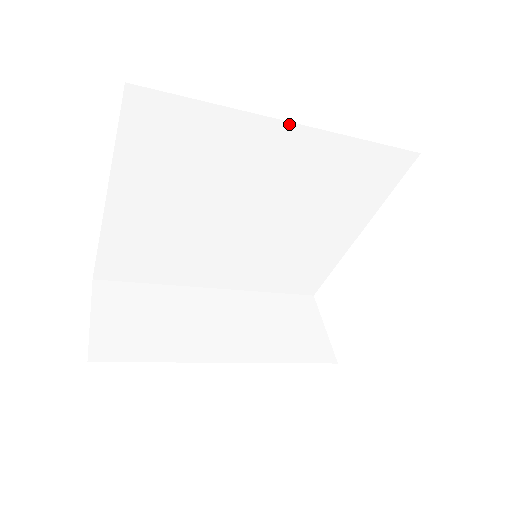
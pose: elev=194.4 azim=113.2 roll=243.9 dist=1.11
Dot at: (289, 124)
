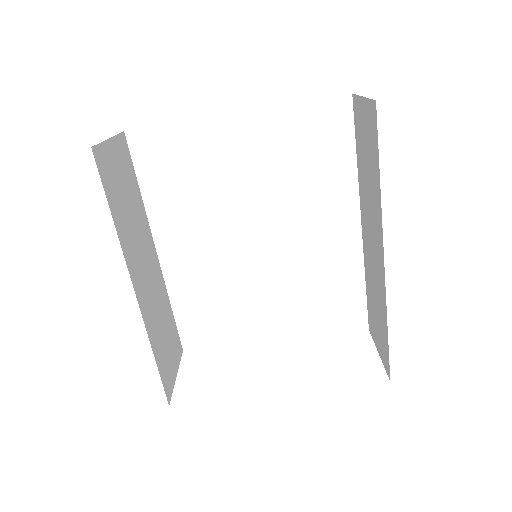
Dot at: (359, 222)
